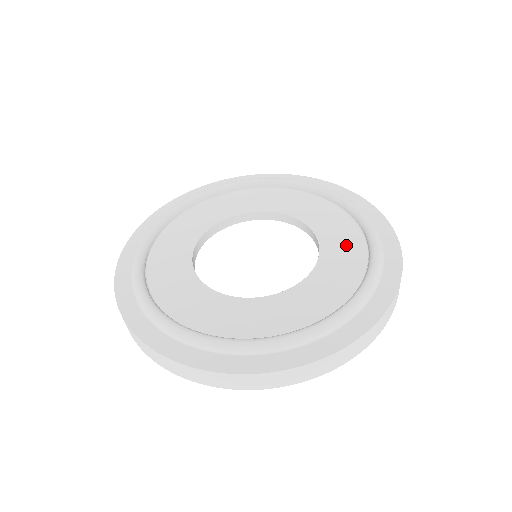
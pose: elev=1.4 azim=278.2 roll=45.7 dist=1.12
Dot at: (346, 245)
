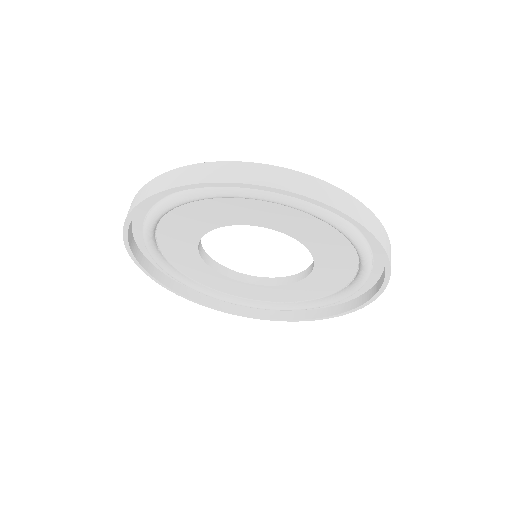
Dot at: occluded
